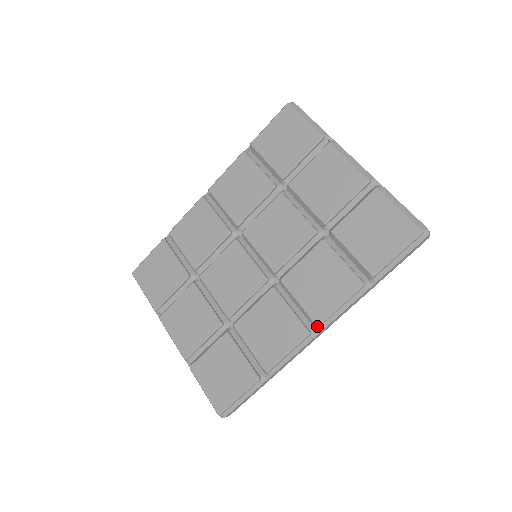
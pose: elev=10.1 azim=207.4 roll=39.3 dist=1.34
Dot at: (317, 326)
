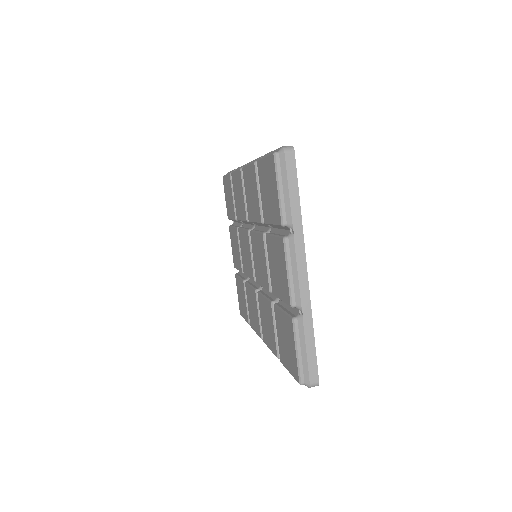
Dot at: (264, 342)
